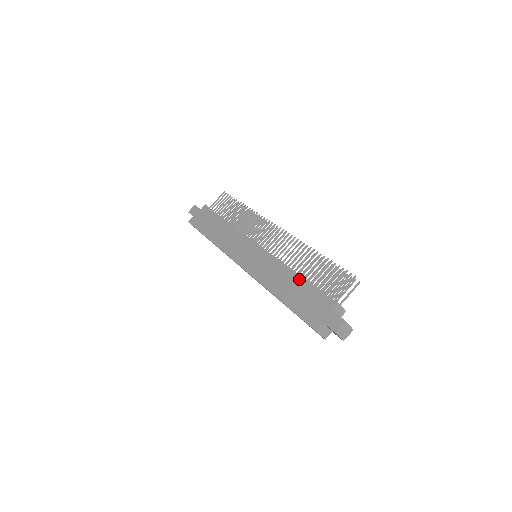
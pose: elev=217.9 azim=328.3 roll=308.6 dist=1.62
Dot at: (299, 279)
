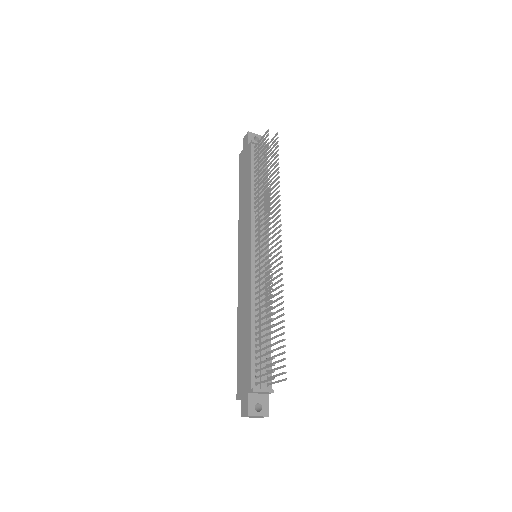
Dot at: (250, 333)
